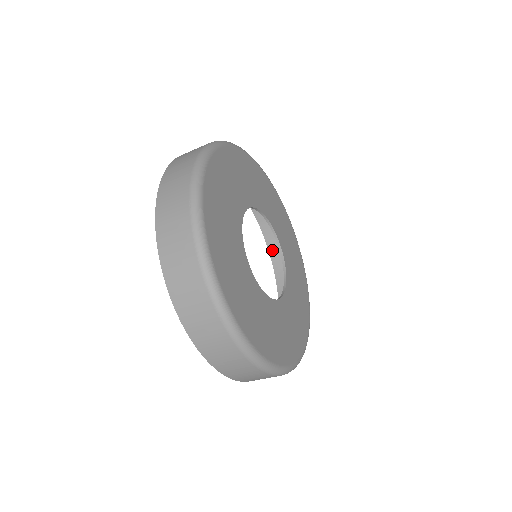
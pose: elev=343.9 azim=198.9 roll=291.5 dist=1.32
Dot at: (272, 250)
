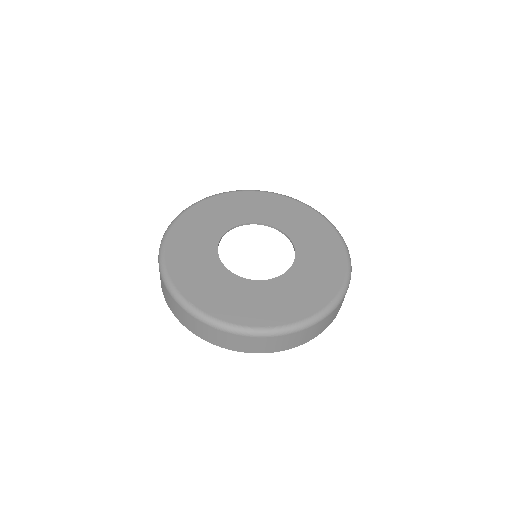
Dot at: occluded
